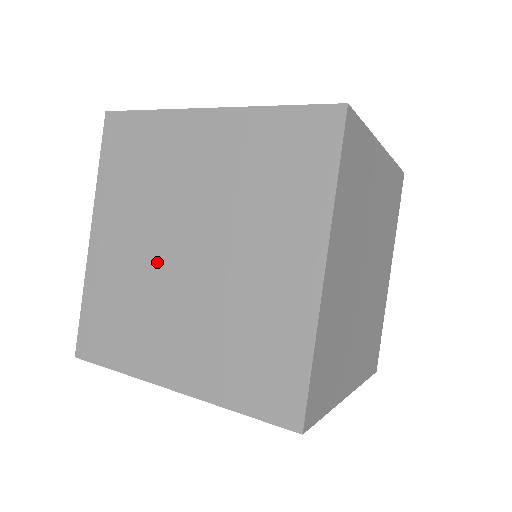
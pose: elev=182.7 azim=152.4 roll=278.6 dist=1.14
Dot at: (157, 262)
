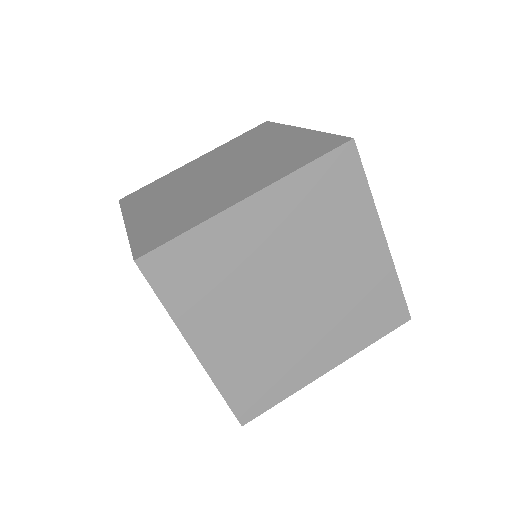
Dot at: (270, 277)
